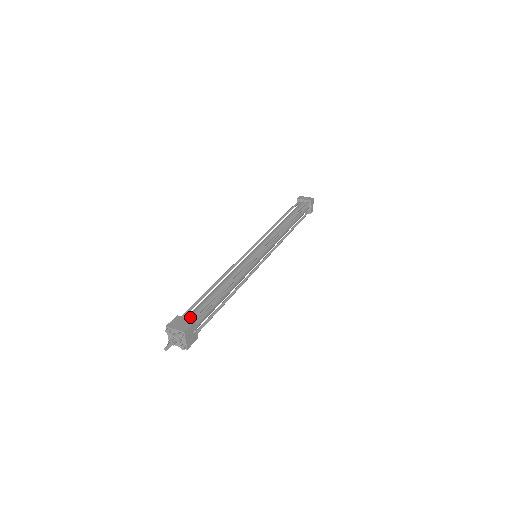
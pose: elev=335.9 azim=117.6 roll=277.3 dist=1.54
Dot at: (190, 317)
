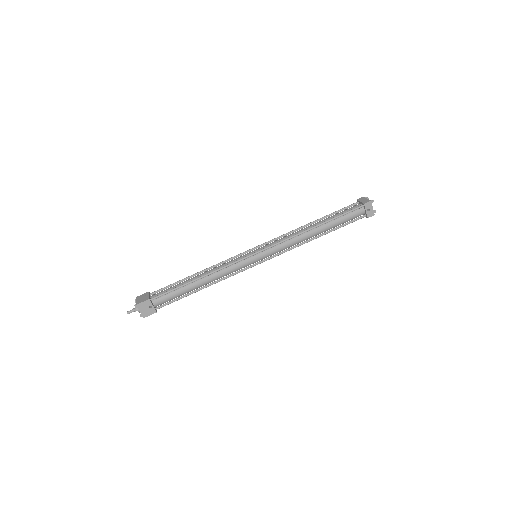
Dot at: (154, 295)
